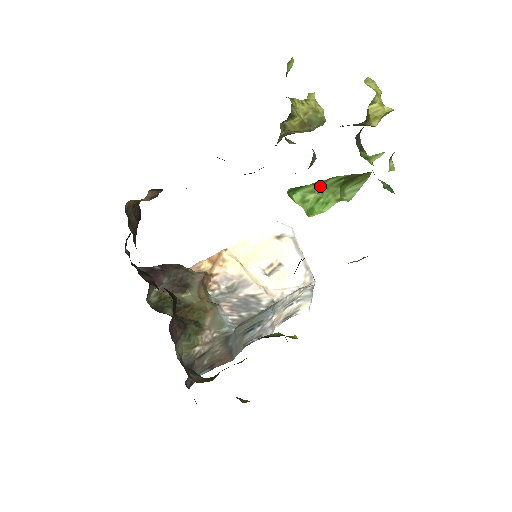
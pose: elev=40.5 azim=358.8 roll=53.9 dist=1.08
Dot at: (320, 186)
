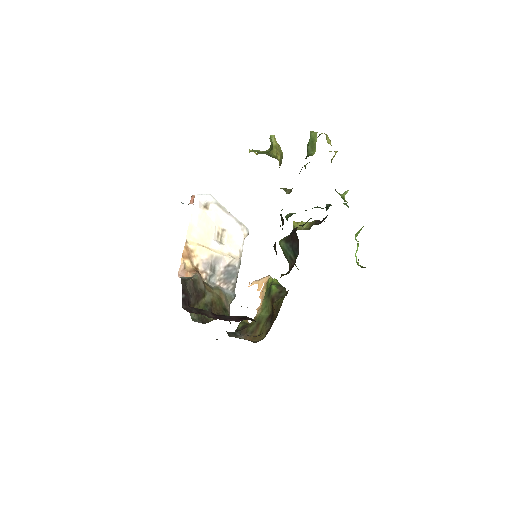
Dot at: occluded
